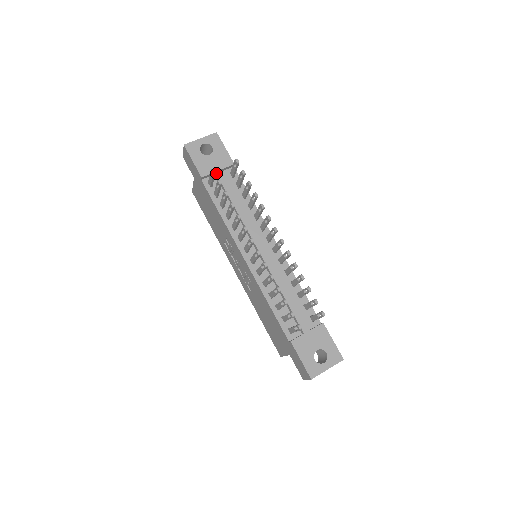
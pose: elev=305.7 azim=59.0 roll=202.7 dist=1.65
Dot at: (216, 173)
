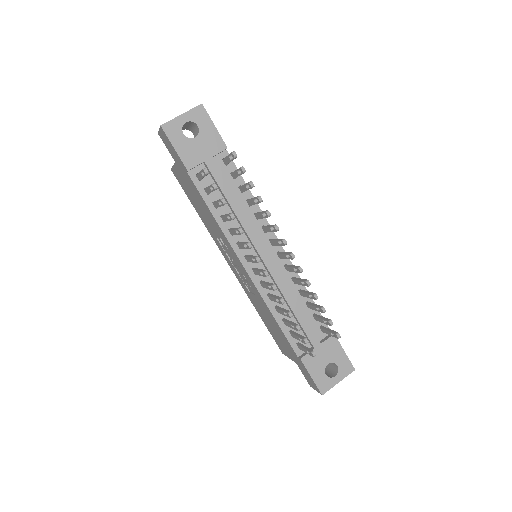
Dot at: (205, 163)
